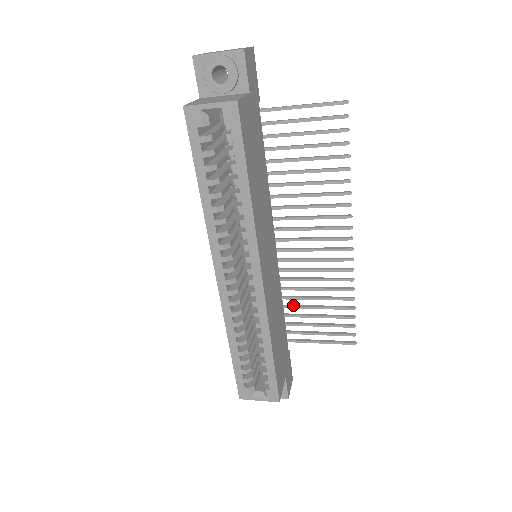
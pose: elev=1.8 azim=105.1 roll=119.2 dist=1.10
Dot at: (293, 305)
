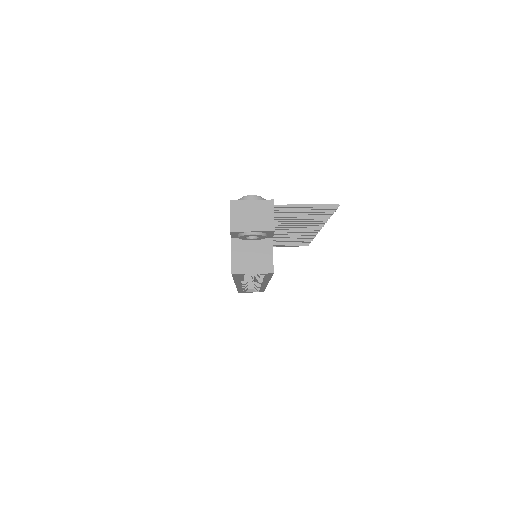
Dot at: occluded
